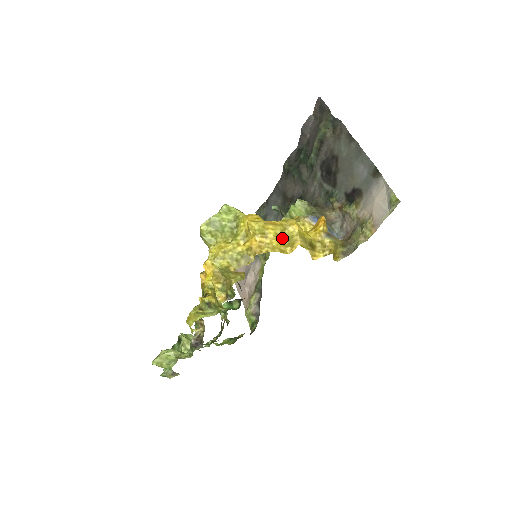
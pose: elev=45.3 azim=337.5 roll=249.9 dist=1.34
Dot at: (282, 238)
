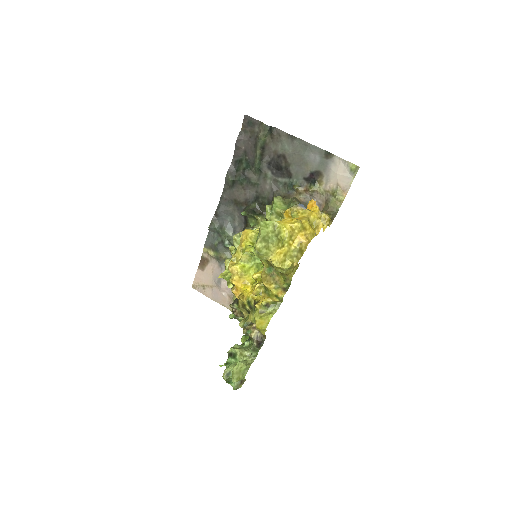
Dot at: occluded
